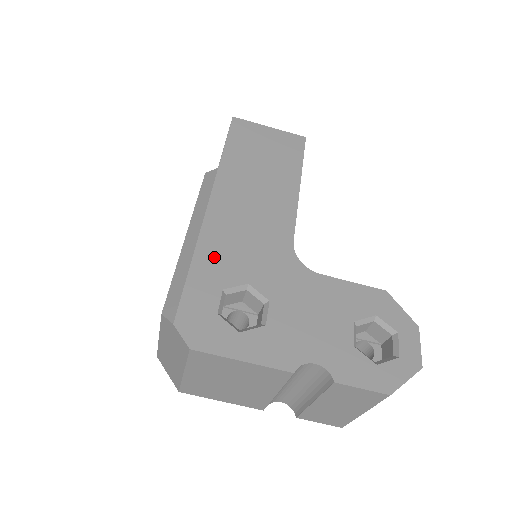
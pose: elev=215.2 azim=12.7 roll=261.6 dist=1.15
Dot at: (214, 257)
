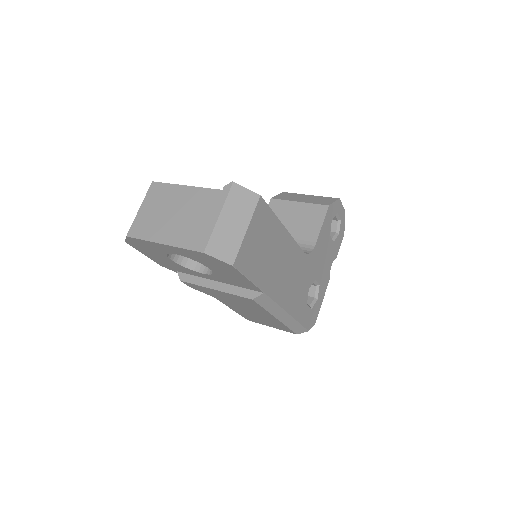
Dot at: (298, 307)
